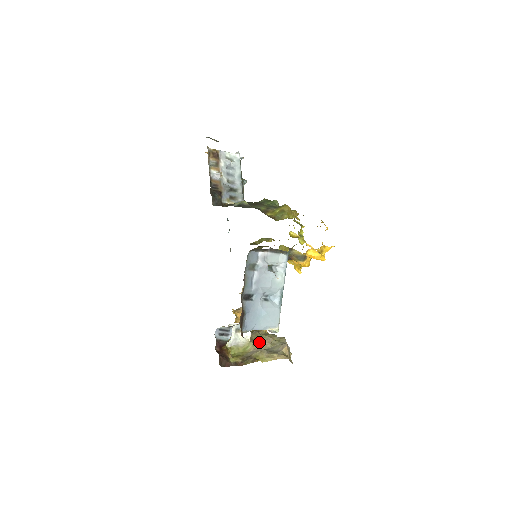
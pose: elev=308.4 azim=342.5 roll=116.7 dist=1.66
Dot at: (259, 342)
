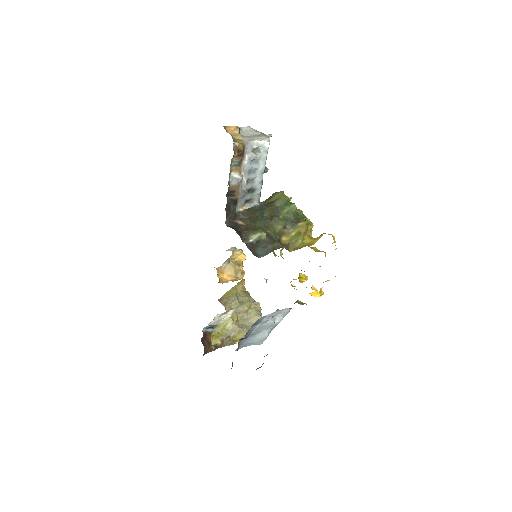
Dot at: (237, 313)
